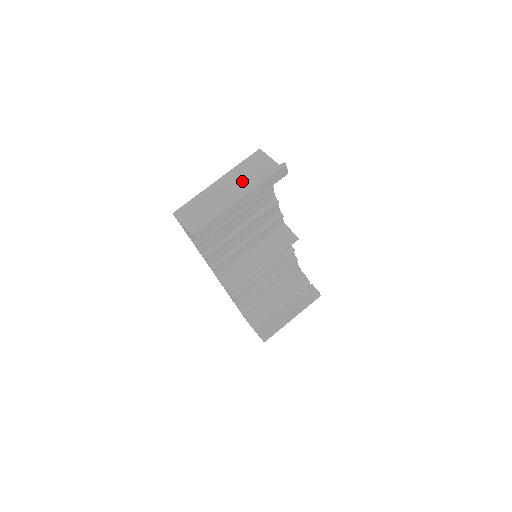
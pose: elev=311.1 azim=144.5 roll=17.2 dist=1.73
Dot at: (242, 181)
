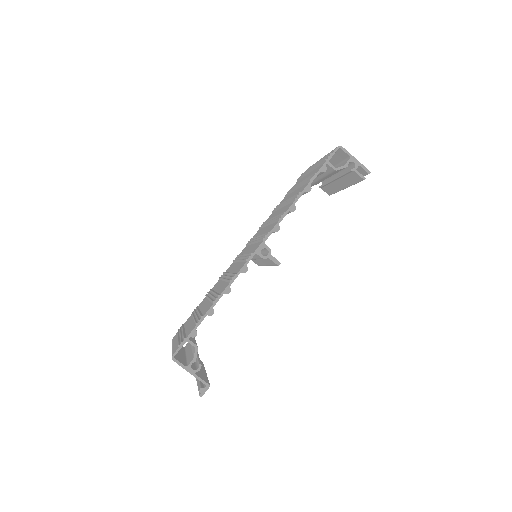
Dot at: occluded
